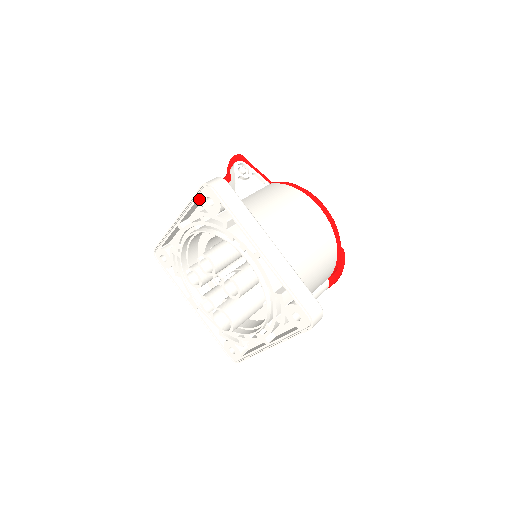
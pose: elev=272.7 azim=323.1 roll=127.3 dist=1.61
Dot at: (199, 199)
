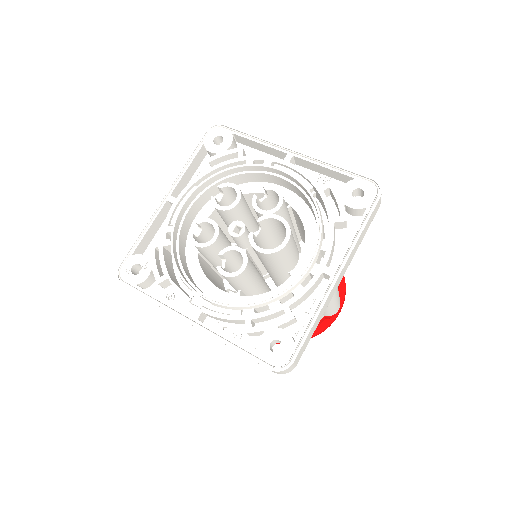
Dot at: (200, 154)
